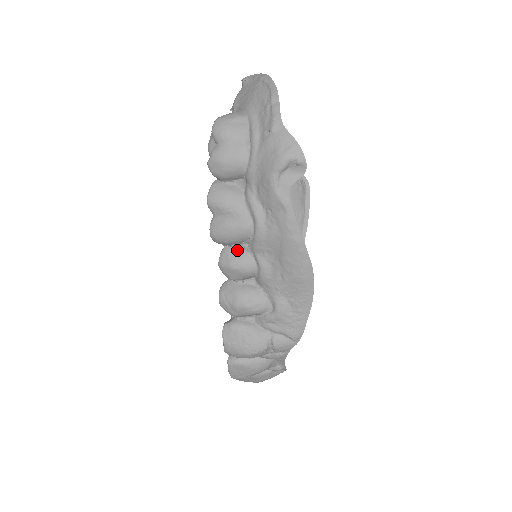
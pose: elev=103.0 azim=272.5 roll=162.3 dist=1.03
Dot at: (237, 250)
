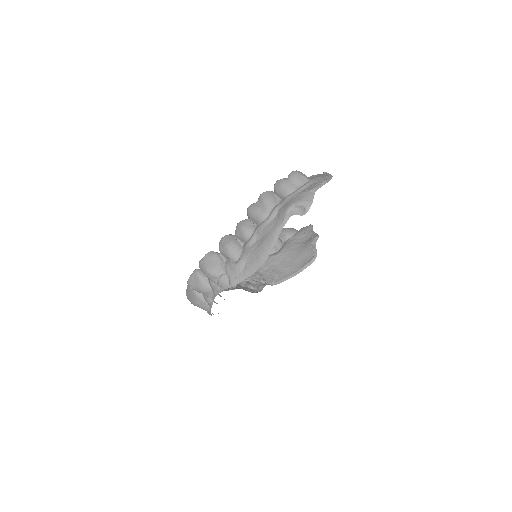
Dot at: (251, 224)
